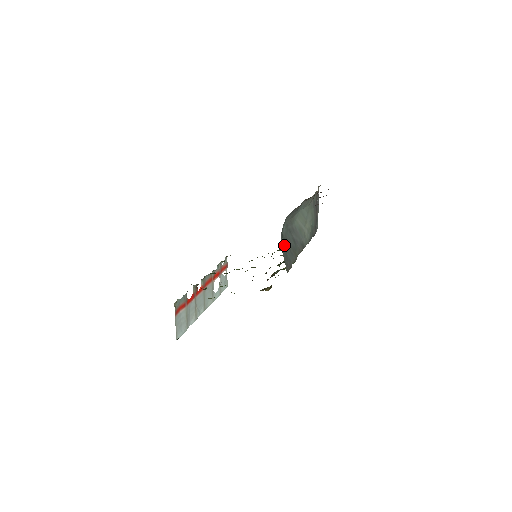
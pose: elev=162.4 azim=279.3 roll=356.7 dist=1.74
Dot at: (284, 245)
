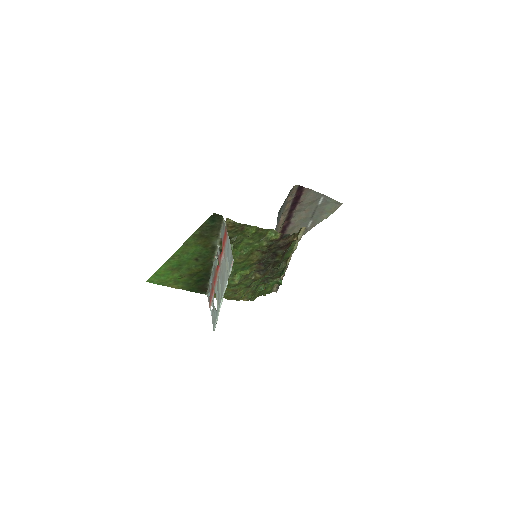
Dot at: occluded
